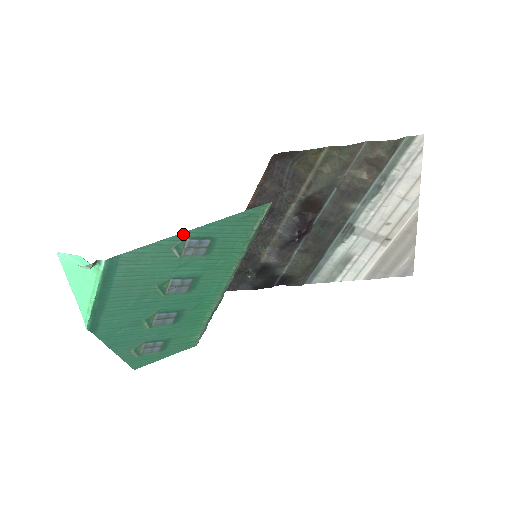
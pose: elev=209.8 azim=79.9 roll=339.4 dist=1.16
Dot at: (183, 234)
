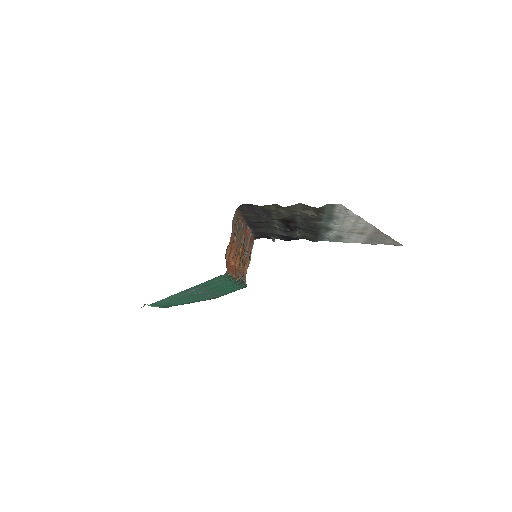
Dot at: (180, 292)
